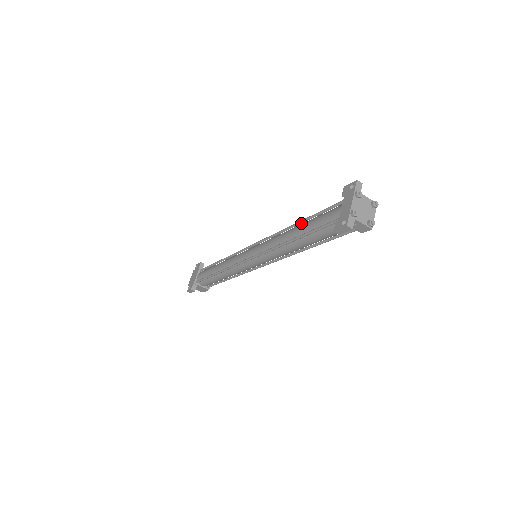
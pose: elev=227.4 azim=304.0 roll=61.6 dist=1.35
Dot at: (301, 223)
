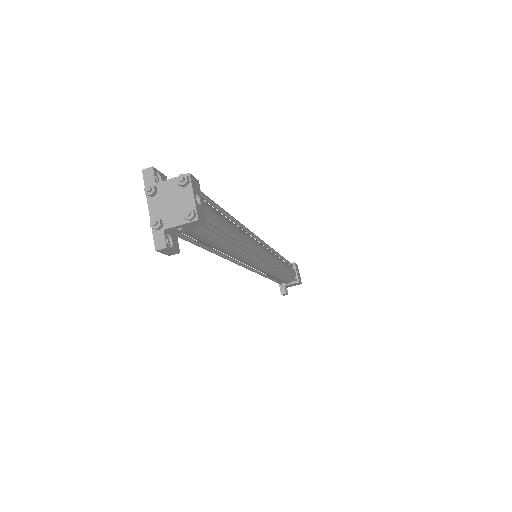
Dot at: occluded
